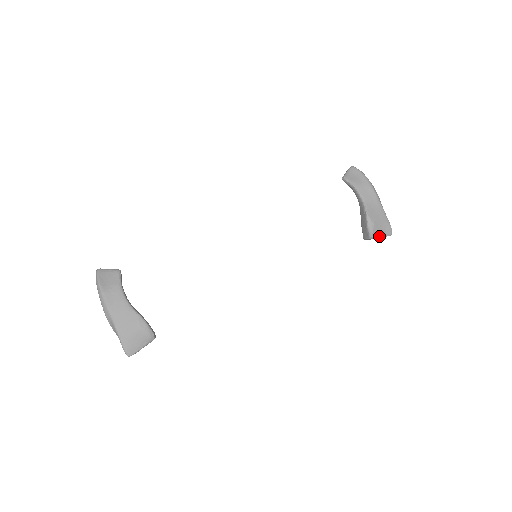
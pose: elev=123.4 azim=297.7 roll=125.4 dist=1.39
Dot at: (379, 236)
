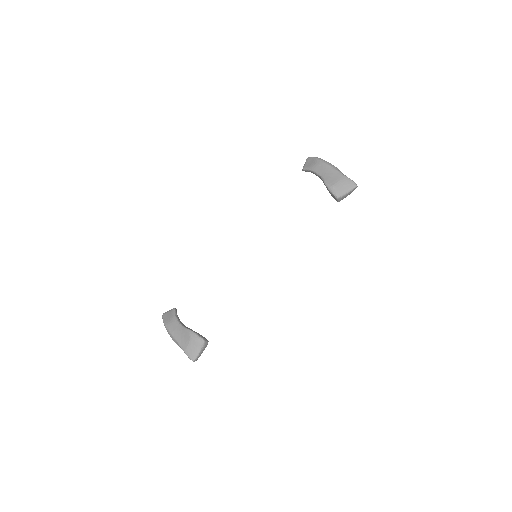
Dot at: (344, 193)
